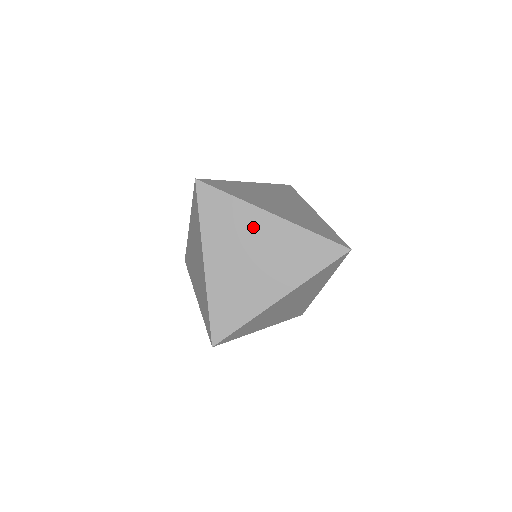
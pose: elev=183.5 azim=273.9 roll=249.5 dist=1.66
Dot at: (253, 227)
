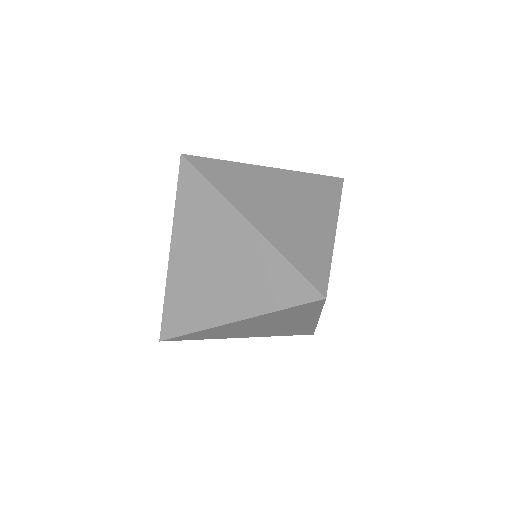
Dot at: (224, 229)
